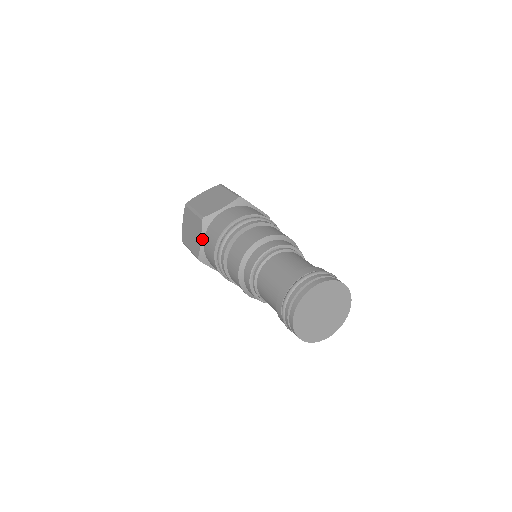
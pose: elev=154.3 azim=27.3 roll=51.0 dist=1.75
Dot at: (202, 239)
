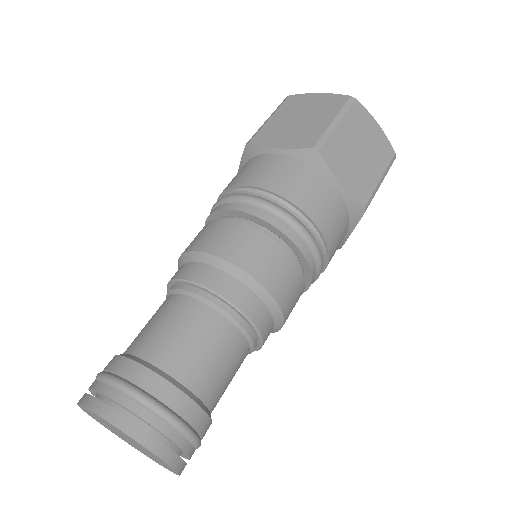
Dot at: occluded
